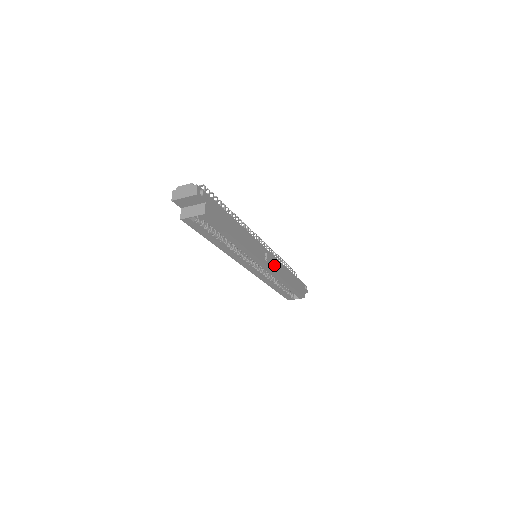
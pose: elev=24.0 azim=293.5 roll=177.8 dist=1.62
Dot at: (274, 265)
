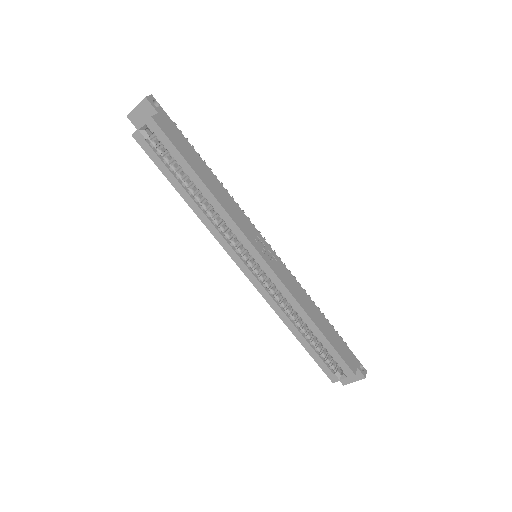
Dot at: (282, 273)
